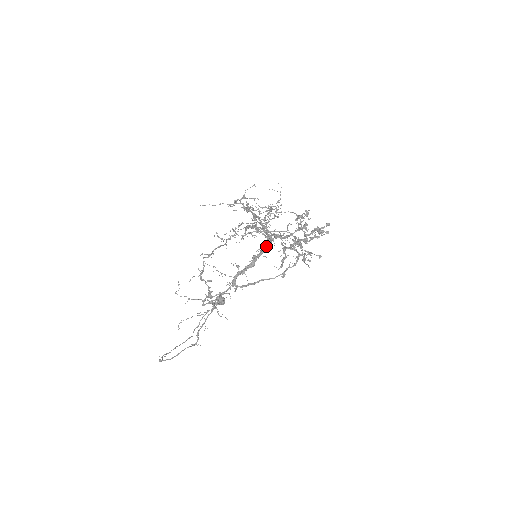
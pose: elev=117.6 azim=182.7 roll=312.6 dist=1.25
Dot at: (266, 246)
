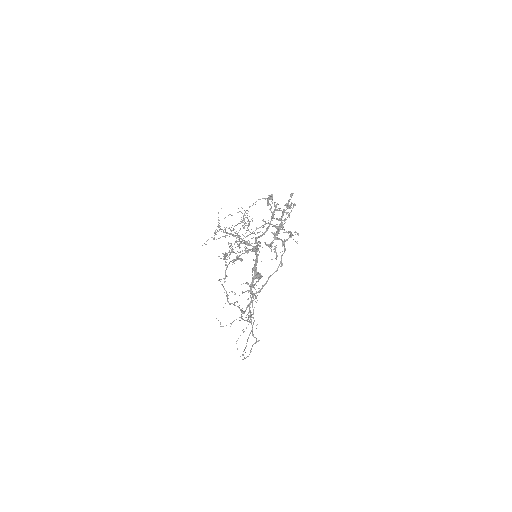
Dot at: (256, 255)
